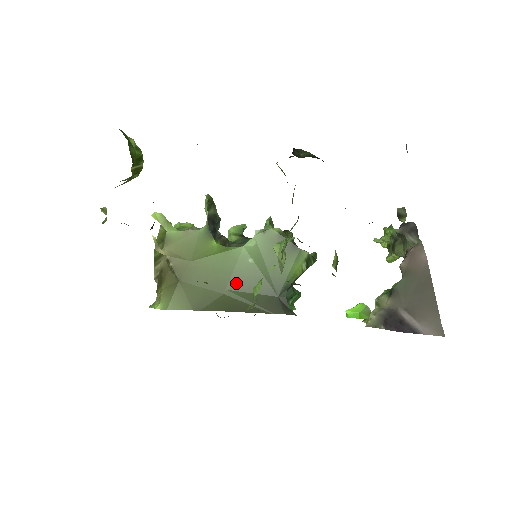
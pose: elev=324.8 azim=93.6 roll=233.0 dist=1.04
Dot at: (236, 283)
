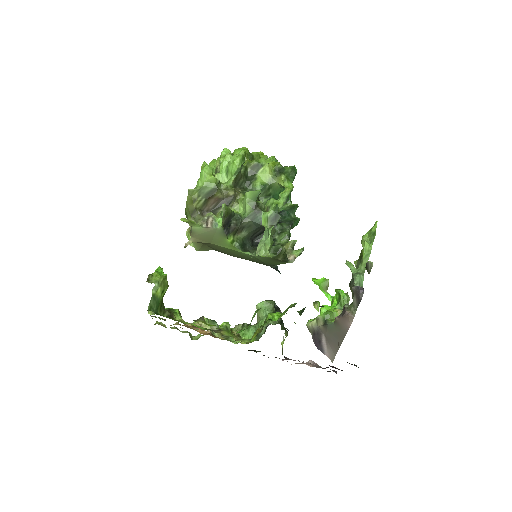
Dot at: (242, 258)
